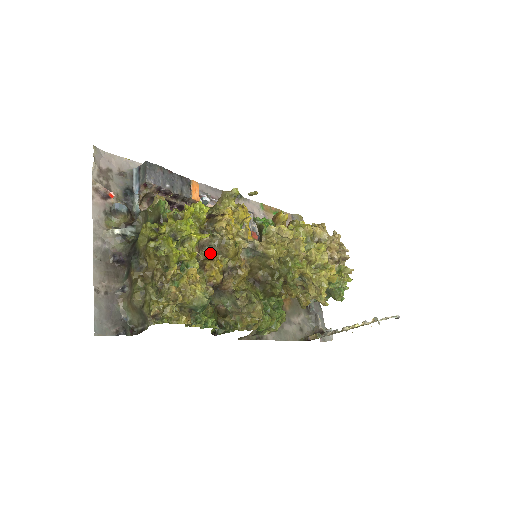
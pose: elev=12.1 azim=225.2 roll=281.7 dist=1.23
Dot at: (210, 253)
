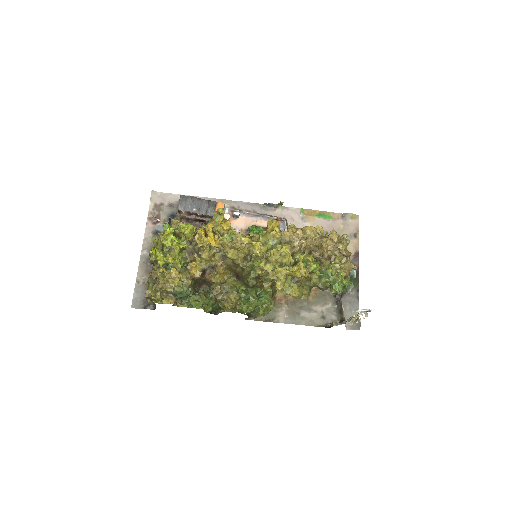
Dot at: (195, 257)
